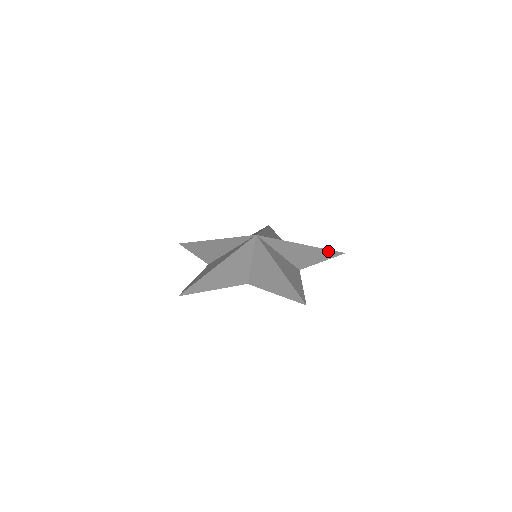
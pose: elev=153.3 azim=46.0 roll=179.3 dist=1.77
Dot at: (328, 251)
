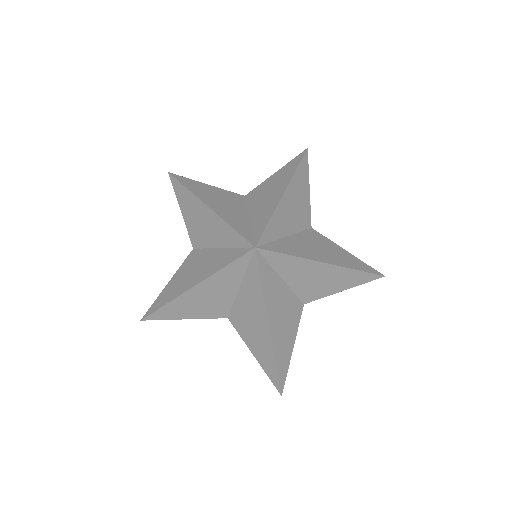
Dot at: (300, 168)
